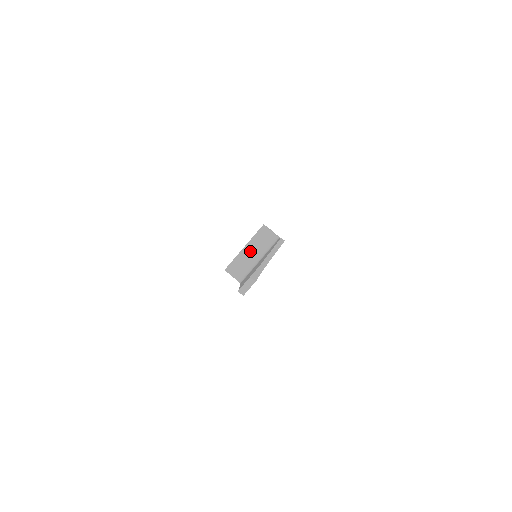
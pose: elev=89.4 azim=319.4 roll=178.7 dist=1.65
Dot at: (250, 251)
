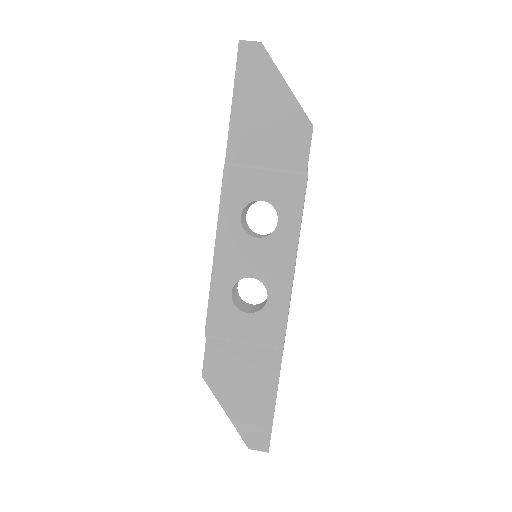
Dot at: occluded
